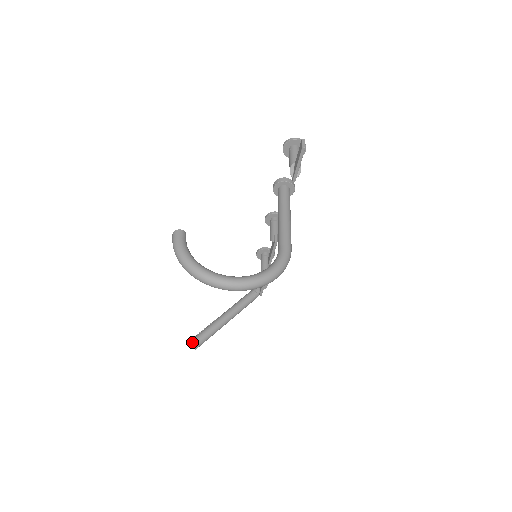
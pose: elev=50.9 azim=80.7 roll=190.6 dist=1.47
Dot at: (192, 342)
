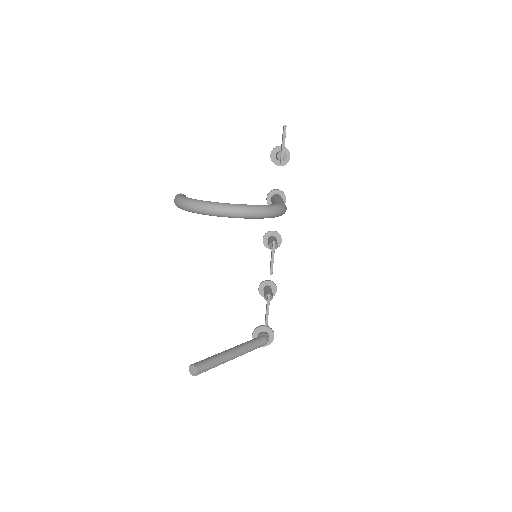
Dot at: (192, 364)
